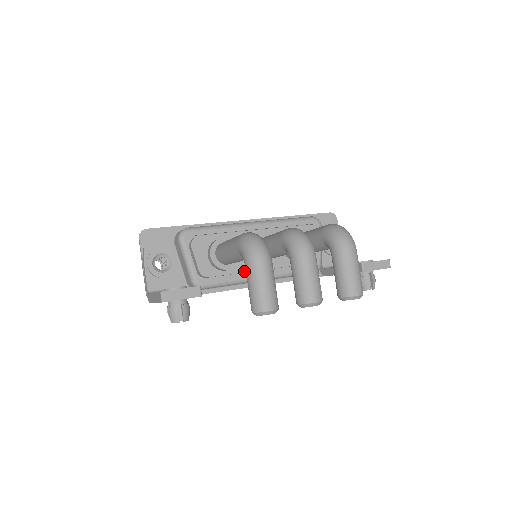
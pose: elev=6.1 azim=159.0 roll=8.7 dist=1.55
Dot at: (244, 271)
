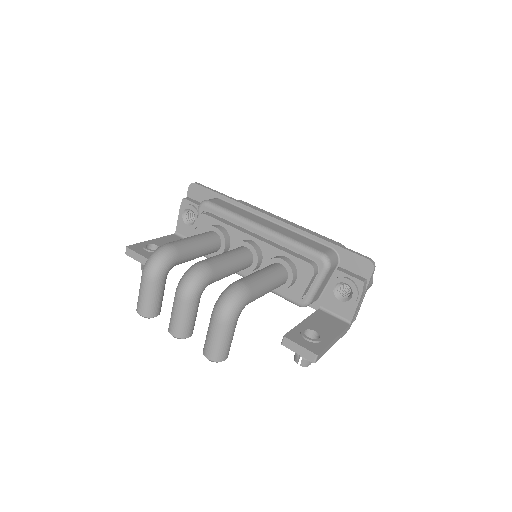
Dot at: occluded
